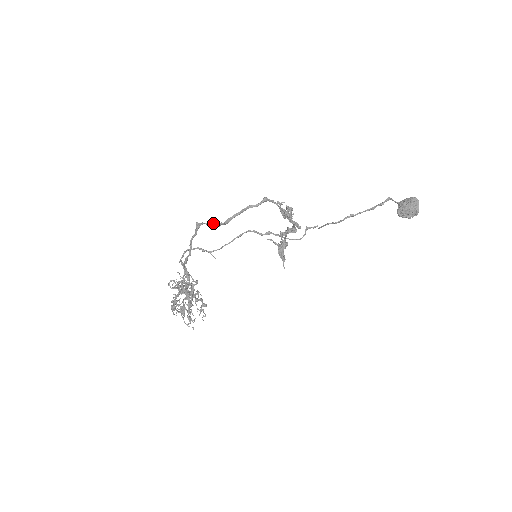
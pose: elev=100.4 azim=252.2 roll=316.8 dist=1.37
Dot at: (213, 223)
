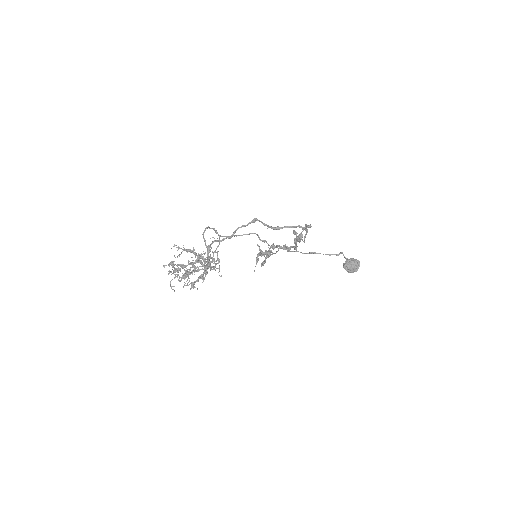
Dot at: (266, 224)
